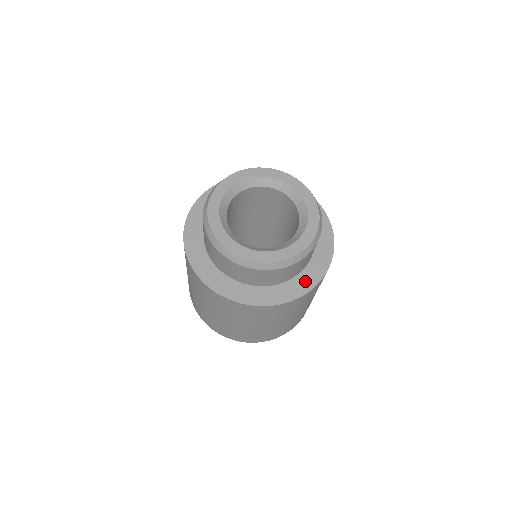
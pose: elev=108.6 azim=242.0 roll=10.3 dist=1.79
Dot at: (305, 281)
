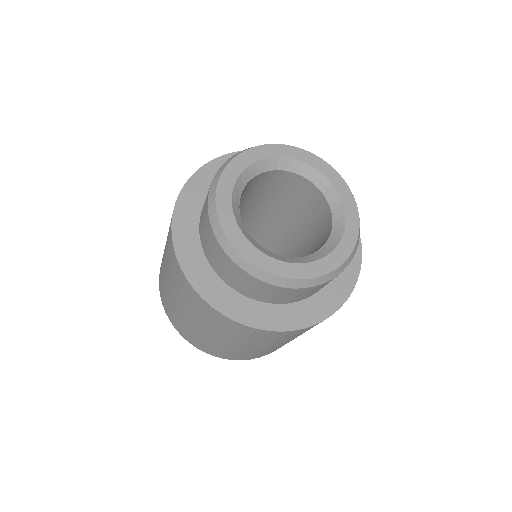
Dot at: (259, 314)
